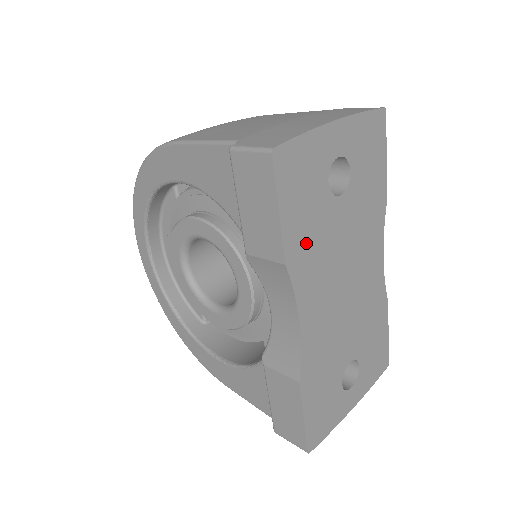
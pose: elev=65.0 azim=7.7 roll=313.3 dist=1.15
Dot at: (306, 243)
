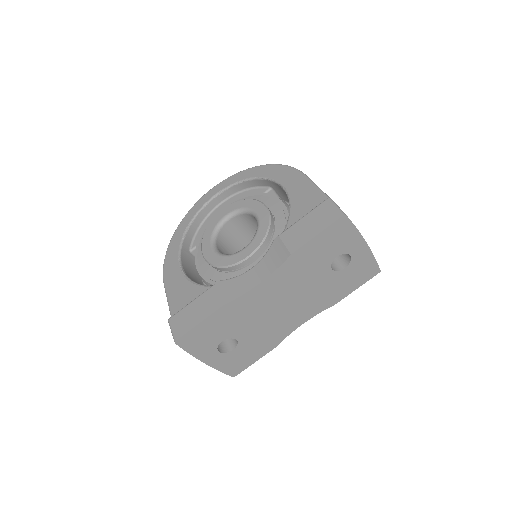
Dot at: (304, 261)
